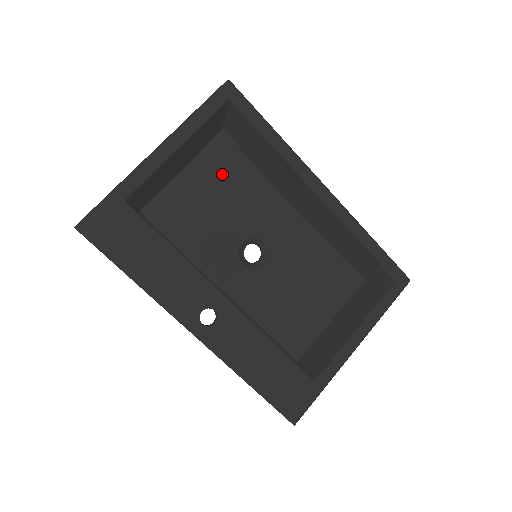
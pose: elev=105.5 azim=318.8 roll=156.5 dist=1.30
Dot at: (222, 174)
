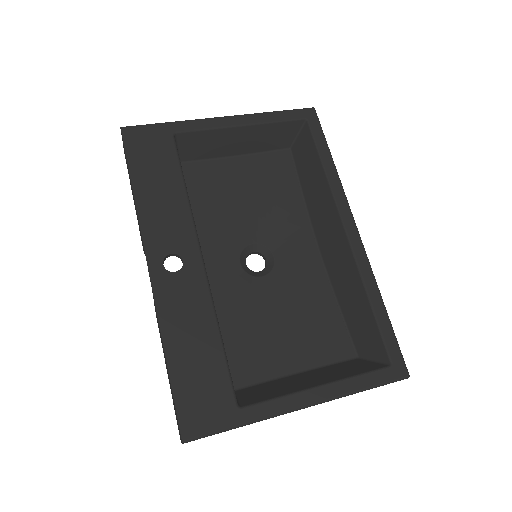
Dot at: (268, 180)
